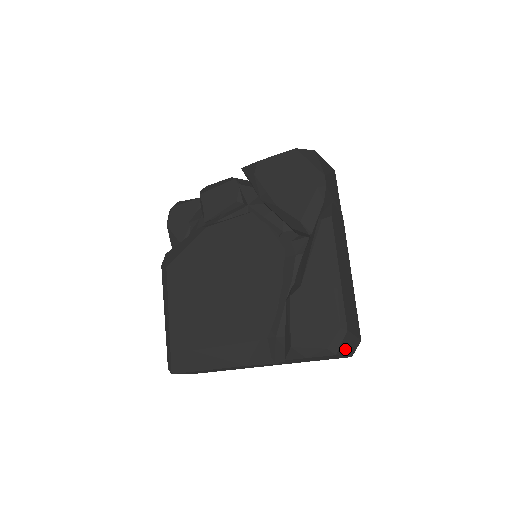
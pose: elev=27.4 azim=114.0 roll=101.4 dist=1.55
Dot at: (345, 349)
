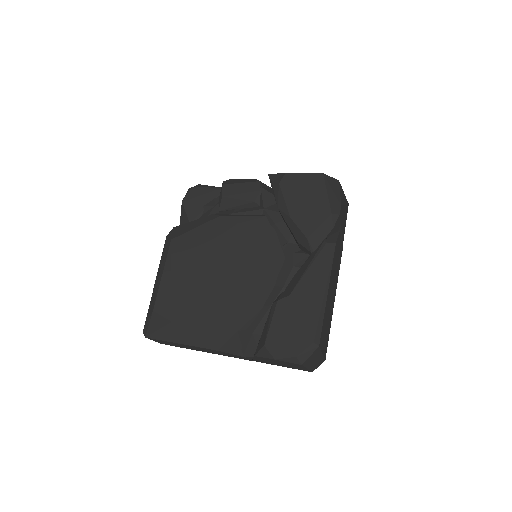
Dot at: (310, 363)
